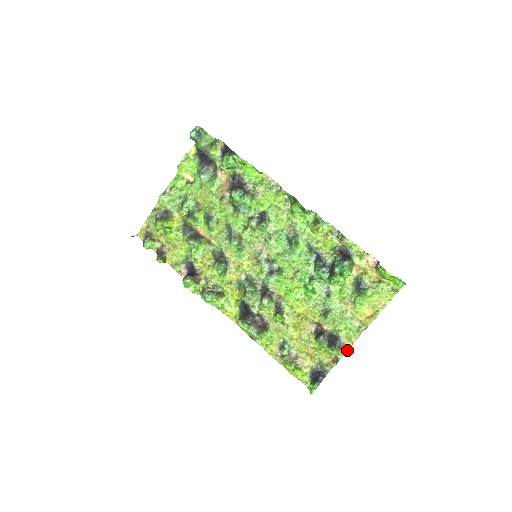
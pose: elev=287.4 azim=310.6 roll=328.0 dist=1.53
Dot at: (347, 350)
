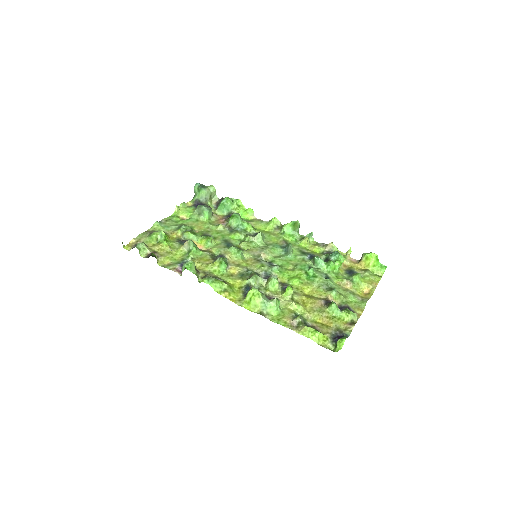
Dot at: (359, 316)
